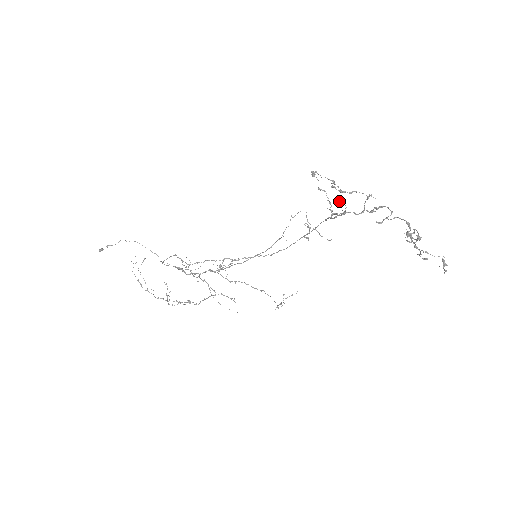
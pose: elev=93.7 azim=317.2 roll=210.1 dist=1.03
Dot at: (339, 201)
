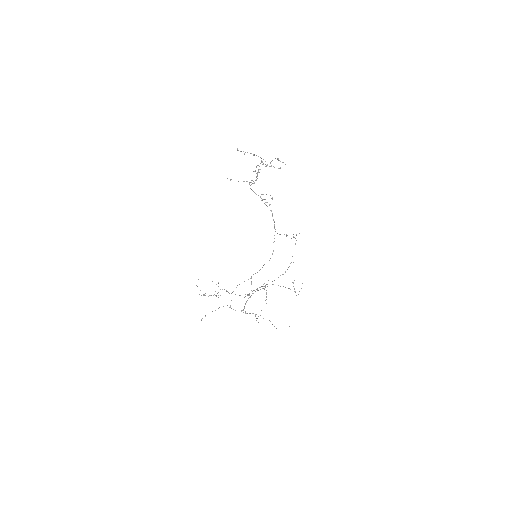
Dot at: occluded
